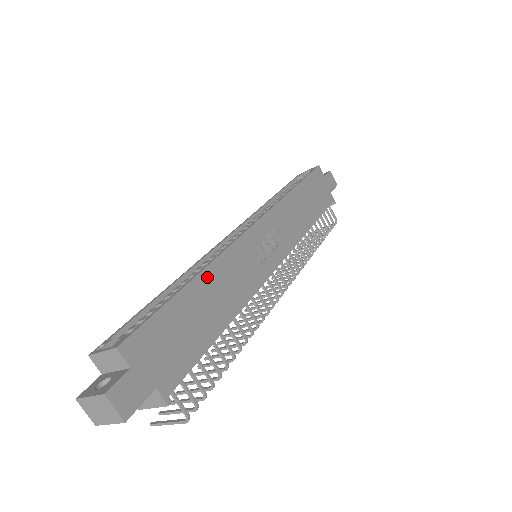
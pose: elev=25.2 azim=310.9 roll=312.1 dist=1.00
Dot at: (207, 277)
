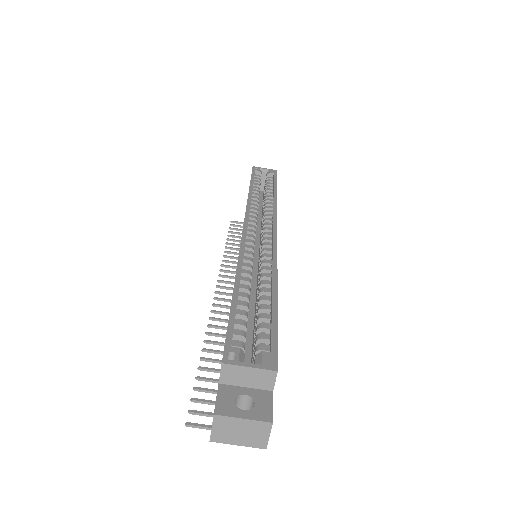
Dot at: occluded
